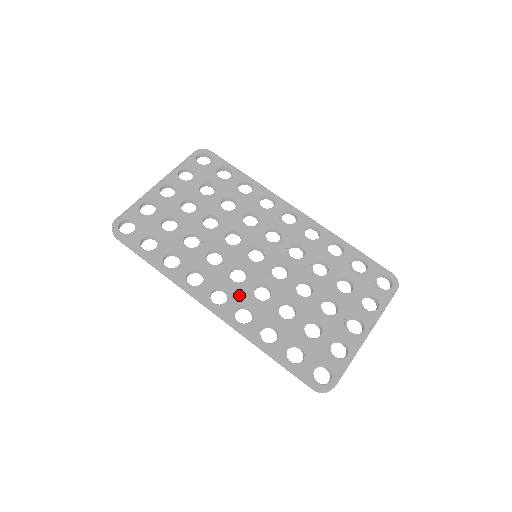
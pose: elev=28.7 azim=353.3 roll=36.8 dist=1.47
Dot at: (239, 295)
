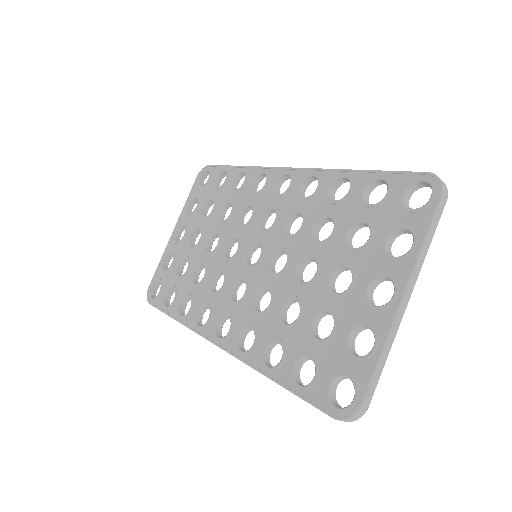
Dot at: (240, 316)
